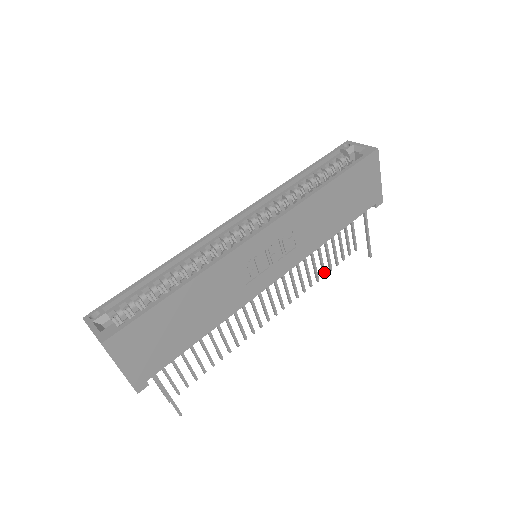
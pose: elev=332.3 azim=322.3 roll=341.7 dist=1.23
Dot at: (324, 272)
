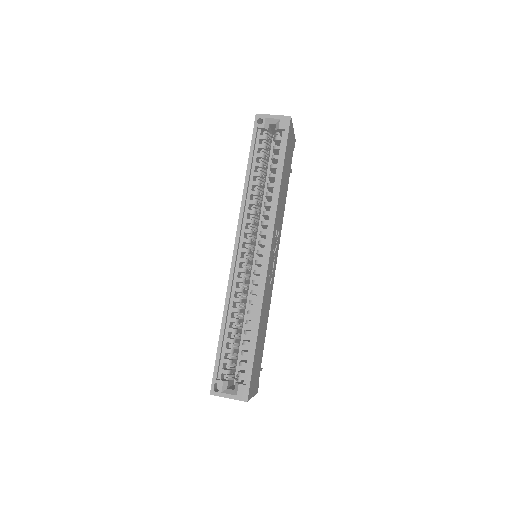
Dot at: occluded
